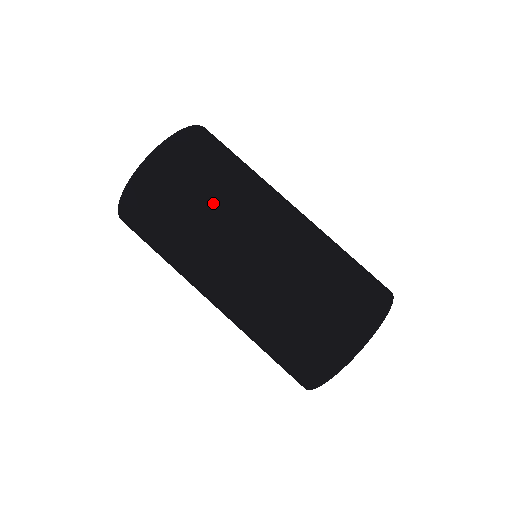
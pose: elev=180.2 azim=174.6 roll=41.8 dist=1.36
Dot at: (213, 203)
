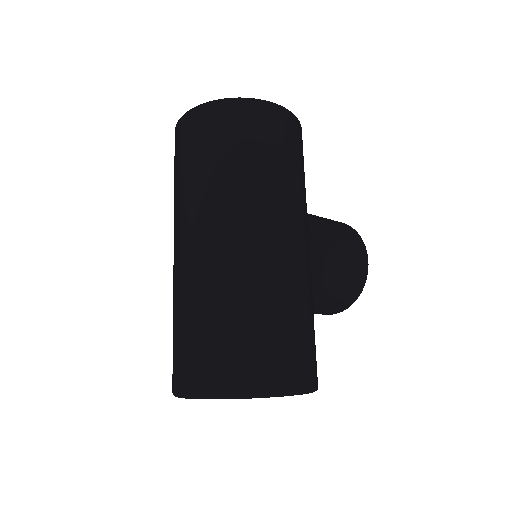
Dot at: (194, 181)
